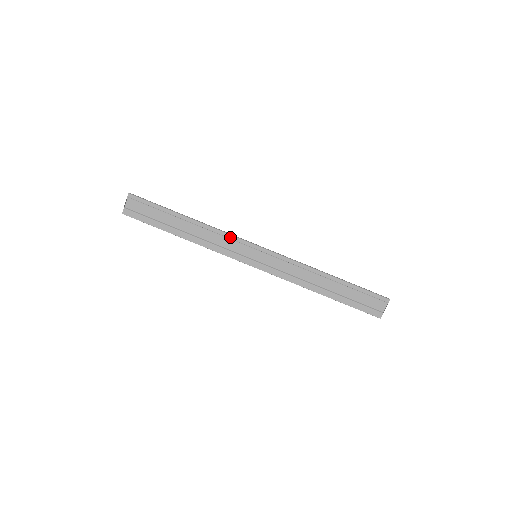
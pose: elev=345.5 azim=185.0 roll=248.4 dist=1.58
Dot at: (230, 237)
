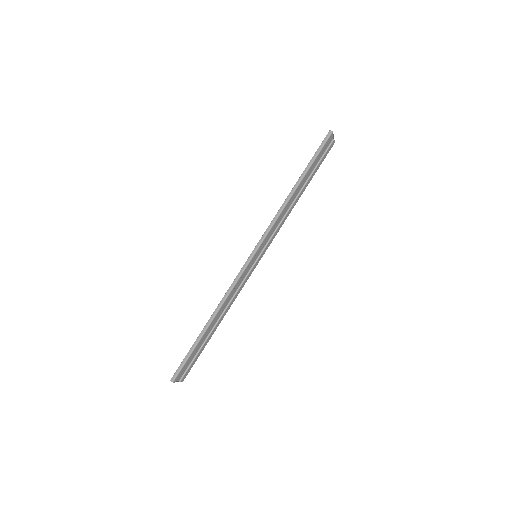
Dot at: occluded
